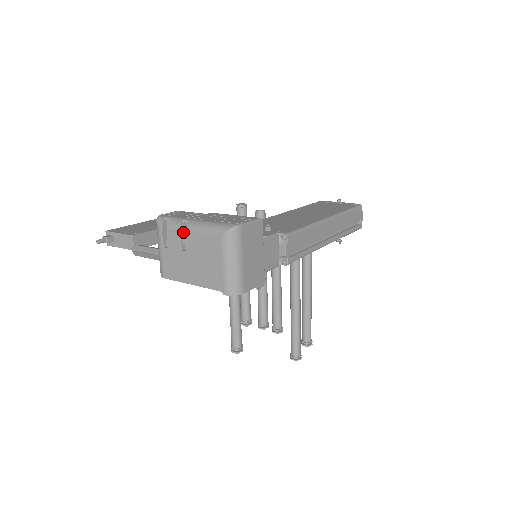
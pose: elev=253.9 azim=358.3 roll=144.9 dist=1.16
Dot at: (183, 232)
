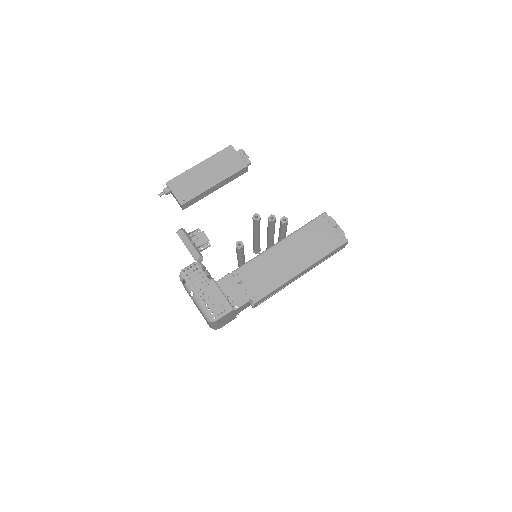
Dot at: occluded
